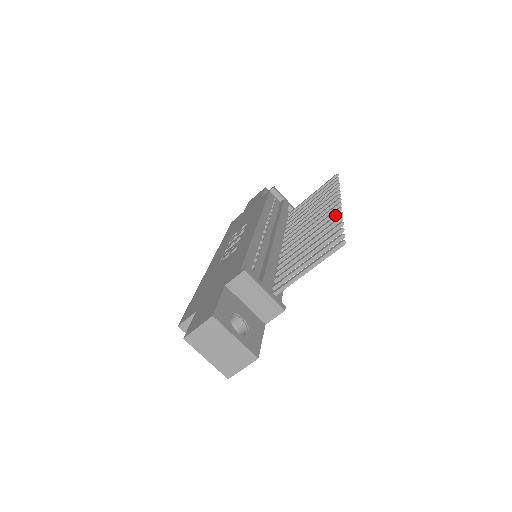
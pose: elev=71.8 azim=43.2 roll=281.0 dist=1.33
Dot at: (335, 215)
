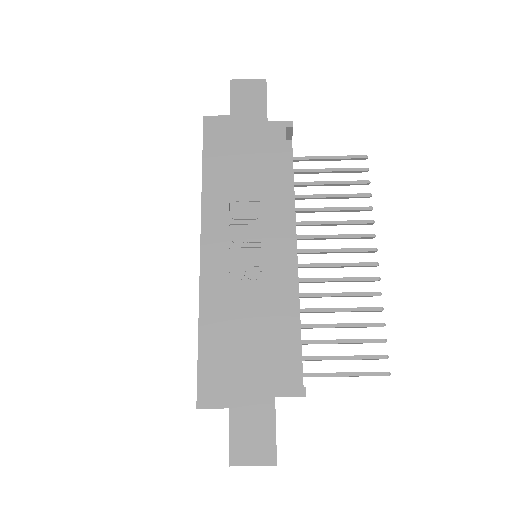
Dot at: (375, 293)
